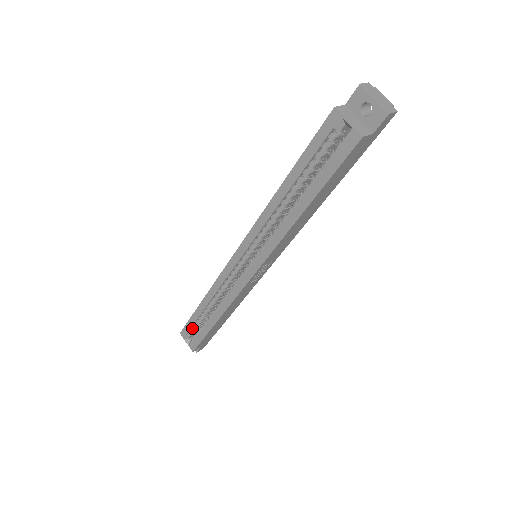
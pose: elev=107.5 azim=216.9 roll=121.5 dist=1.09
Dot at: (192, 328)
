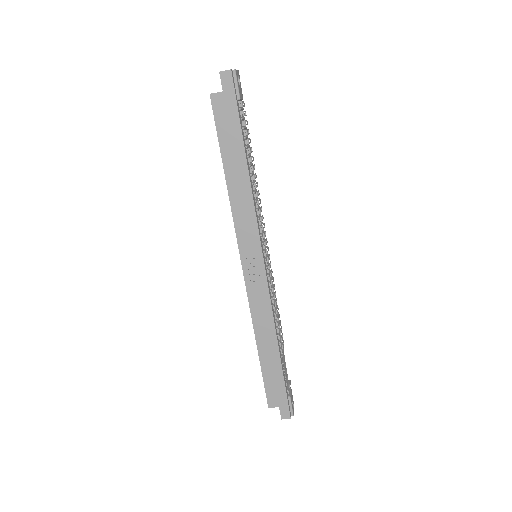
Dot at: occluded
